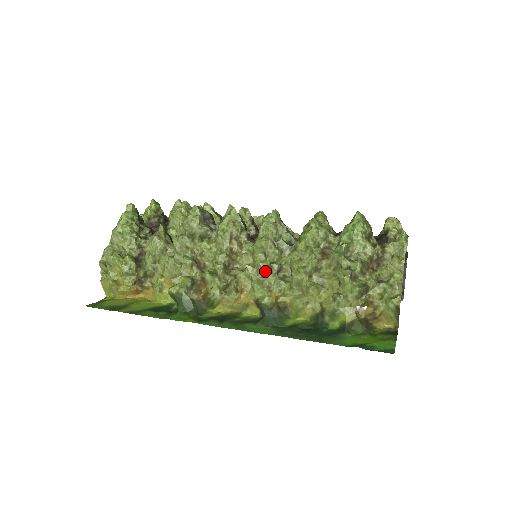
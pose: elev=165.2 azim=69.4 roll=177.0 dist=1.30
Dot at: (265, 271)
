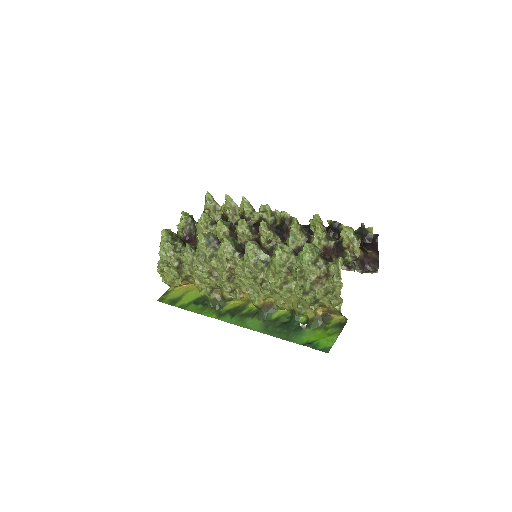
Dot at: (252, 284)
